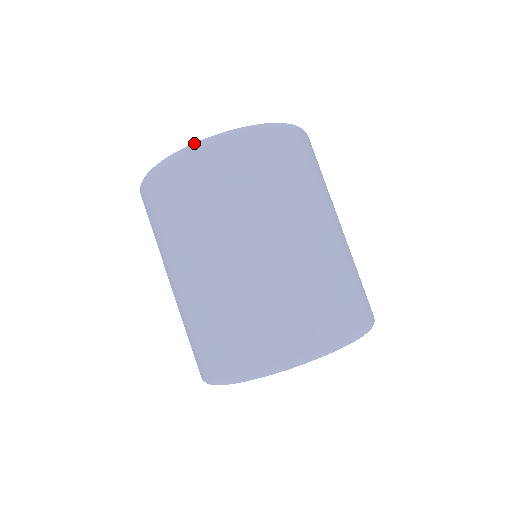
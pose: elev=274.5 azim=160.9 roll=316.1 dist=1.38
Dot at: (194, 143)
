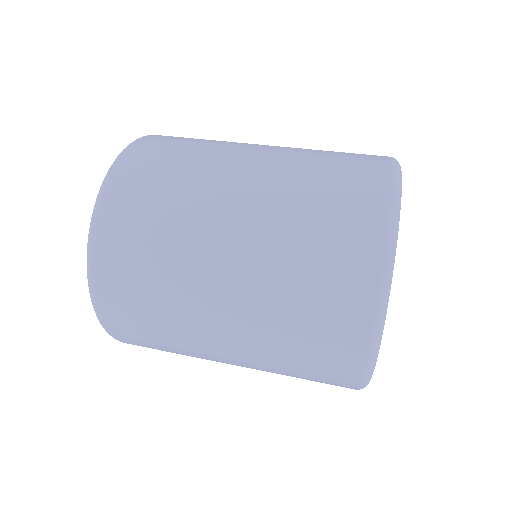
Dot at: occluded
